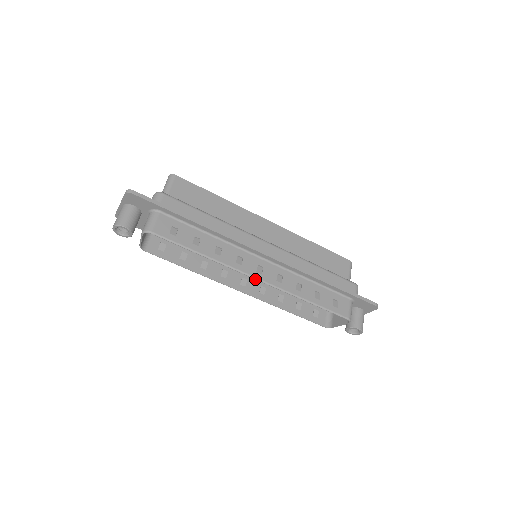
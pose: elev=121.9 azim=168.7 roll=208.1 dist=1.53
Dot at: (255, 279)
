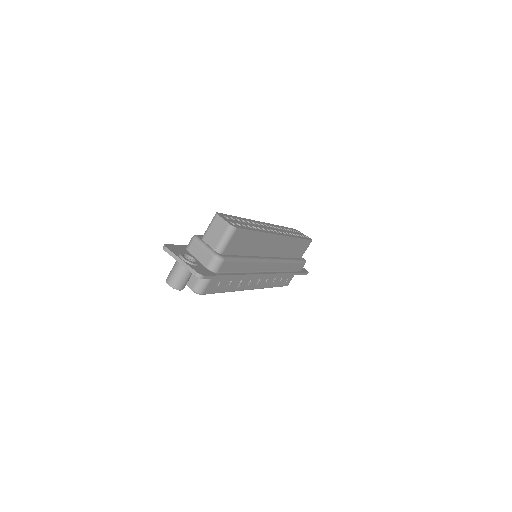
Dot at: (251, 289)
